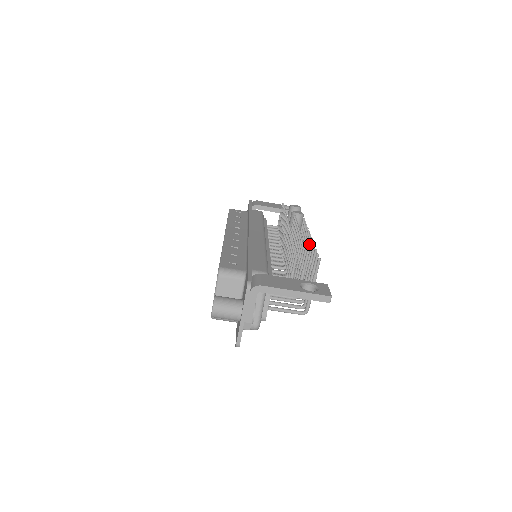
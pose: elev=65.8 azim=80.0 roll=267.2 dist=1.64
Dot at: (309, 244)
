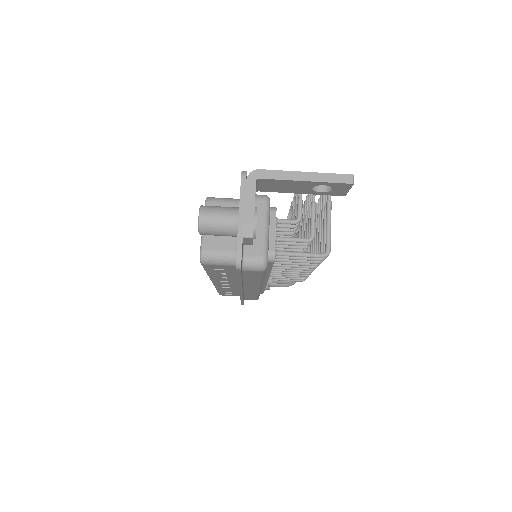
Dot at: (316, 210)
